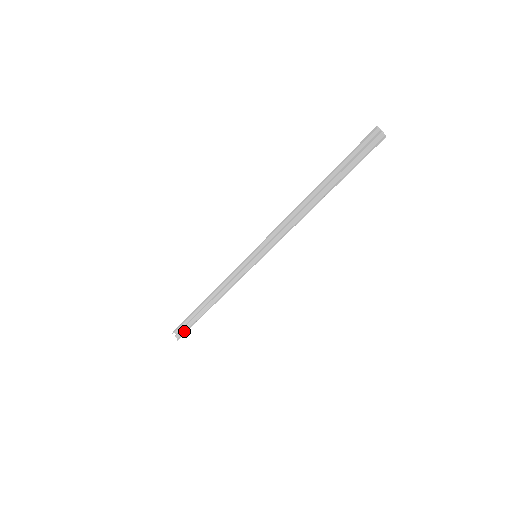
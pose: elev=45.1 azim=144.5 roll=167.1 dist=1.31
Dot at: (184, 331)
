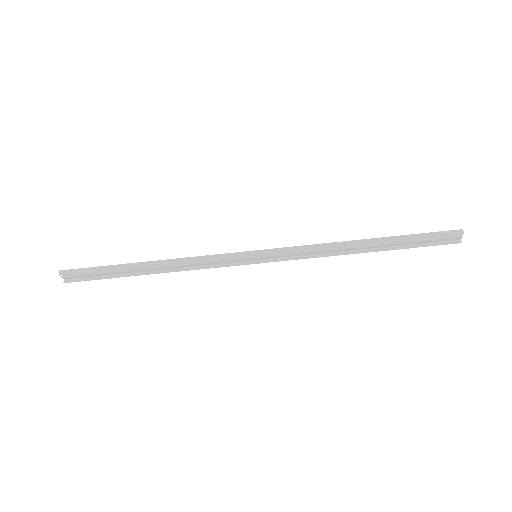
Dot at: (83, 277)
